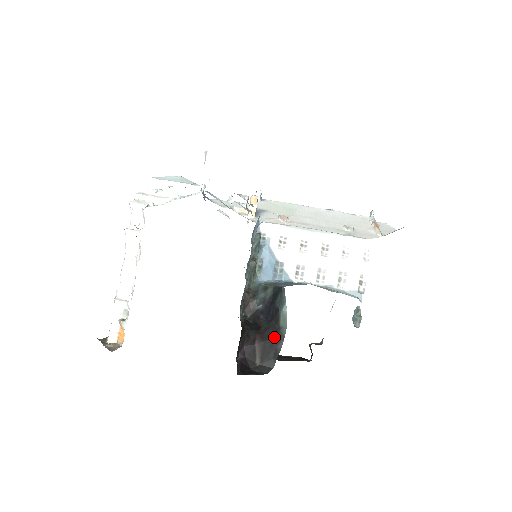
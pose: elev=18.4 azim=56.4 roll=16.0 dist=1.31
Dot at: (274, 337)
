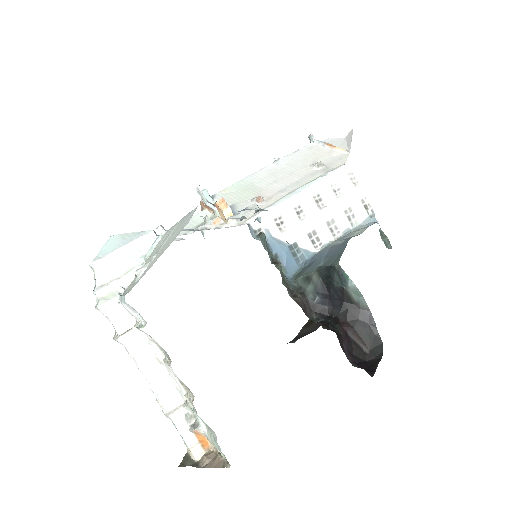
Dot at: (359, 316)
